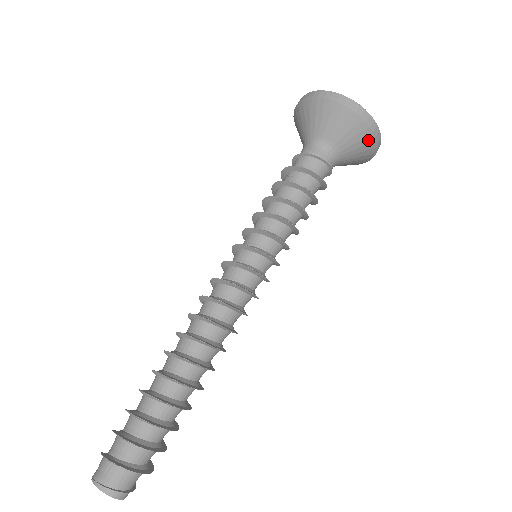
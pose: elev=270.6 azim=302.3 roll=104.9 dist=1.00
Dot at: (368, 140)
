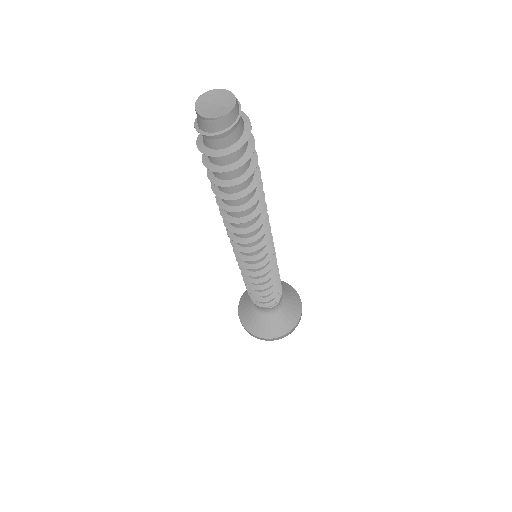
Dot at: (297, 299)
